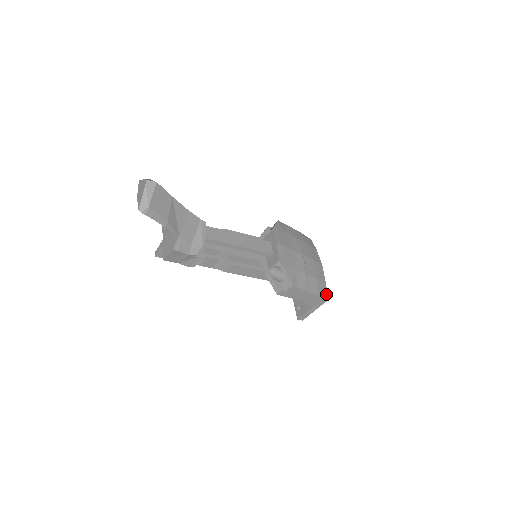
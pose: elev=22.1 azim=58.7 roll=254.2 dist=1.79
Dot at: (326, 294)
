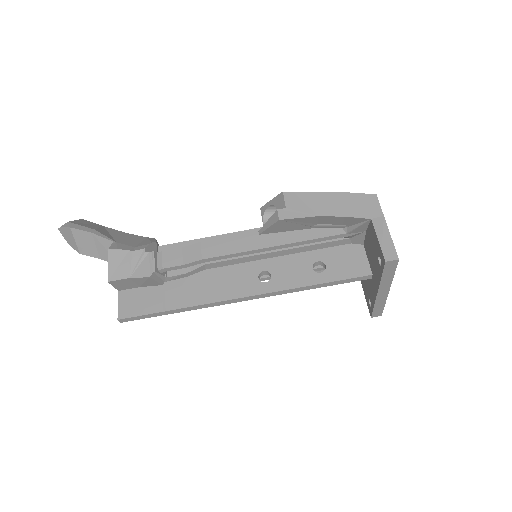
Dot at: occluded
